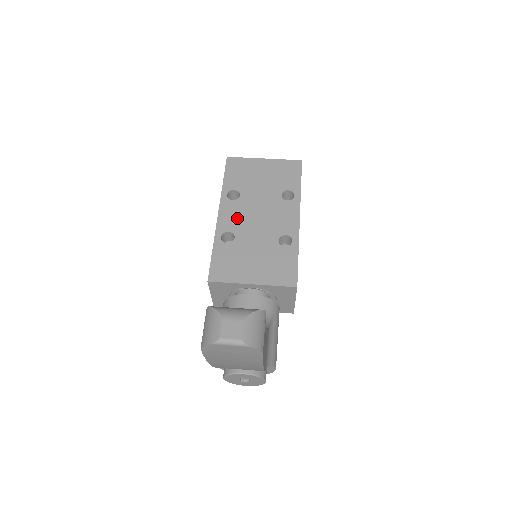
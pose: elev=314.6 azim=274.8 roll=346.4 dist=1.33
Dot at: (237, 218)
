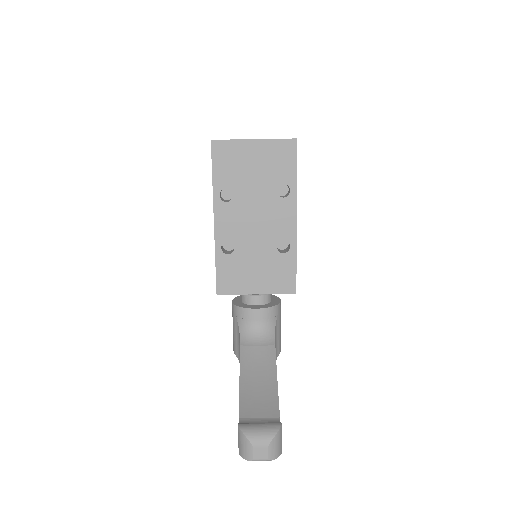
Dot at: (234, 224)
